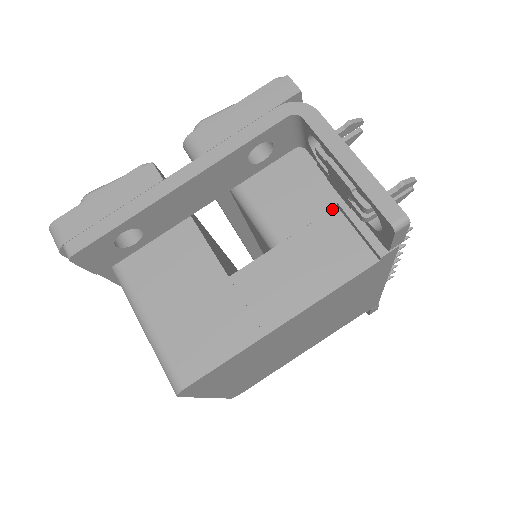
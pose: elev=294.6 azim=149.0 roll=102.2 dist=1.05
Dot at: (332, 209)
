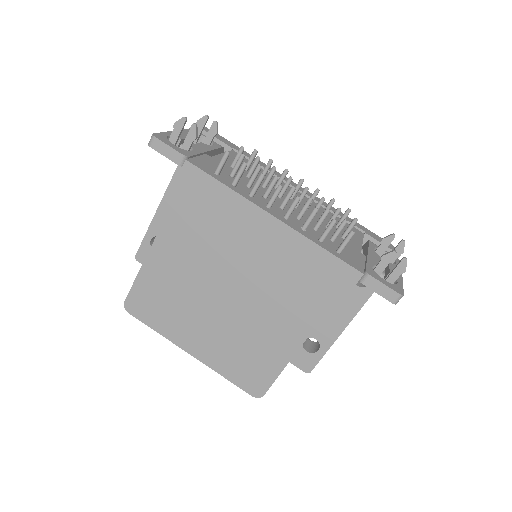
Dot at: occluded
